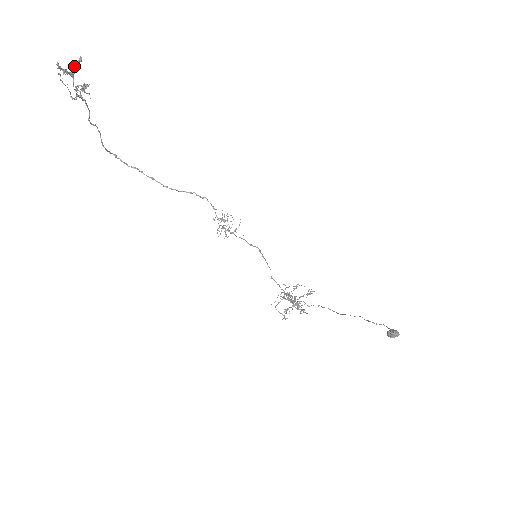
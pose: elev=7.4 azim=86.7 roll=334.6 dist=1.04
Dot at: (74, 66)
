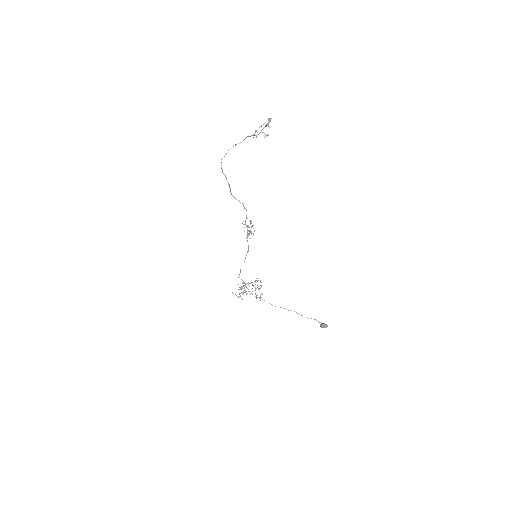
Dot at: occluded
